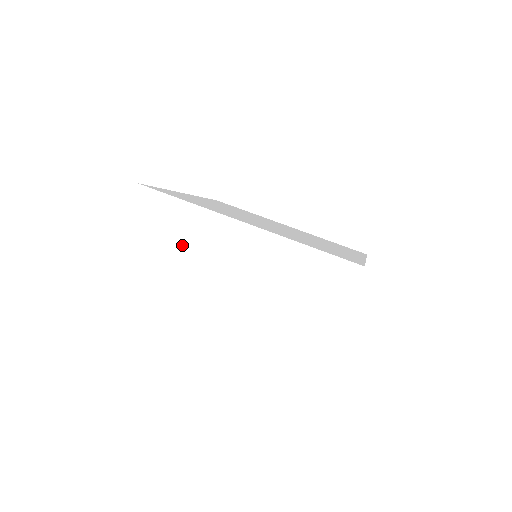
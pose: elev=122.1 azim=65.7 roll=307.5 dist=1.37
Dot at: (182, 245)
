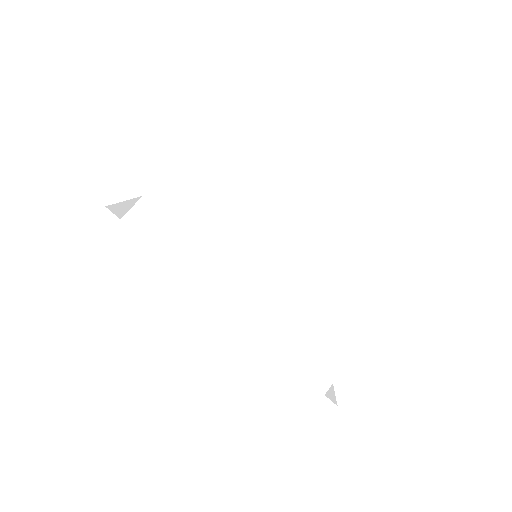
Dot at: (236, 207)
